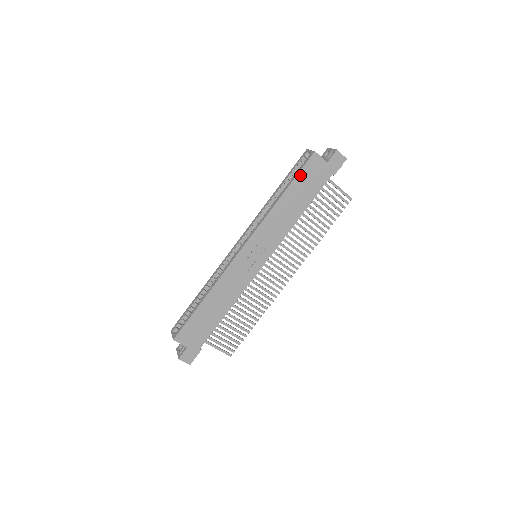
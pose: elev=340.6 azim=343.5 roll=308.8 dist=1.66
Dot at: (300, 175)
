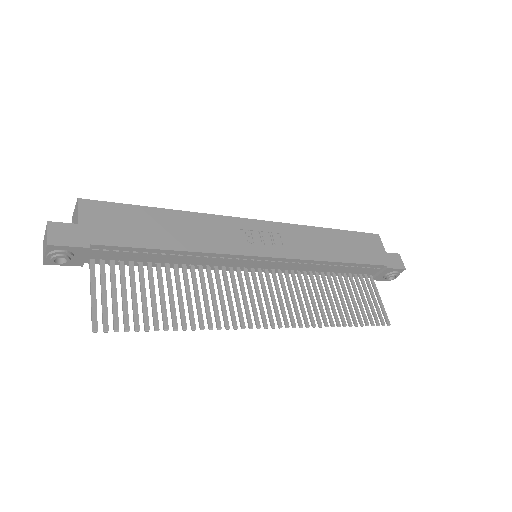
Dot at: (356, 234)
